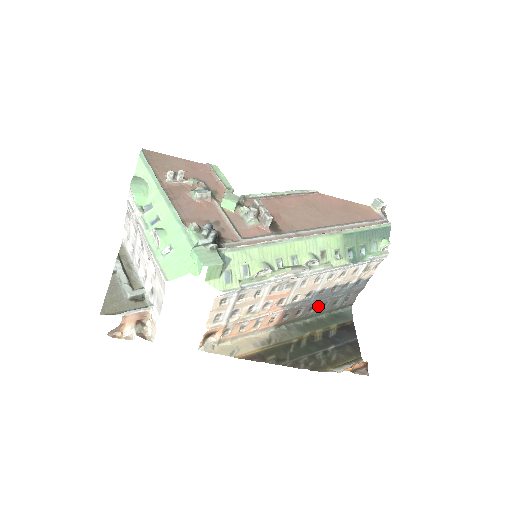
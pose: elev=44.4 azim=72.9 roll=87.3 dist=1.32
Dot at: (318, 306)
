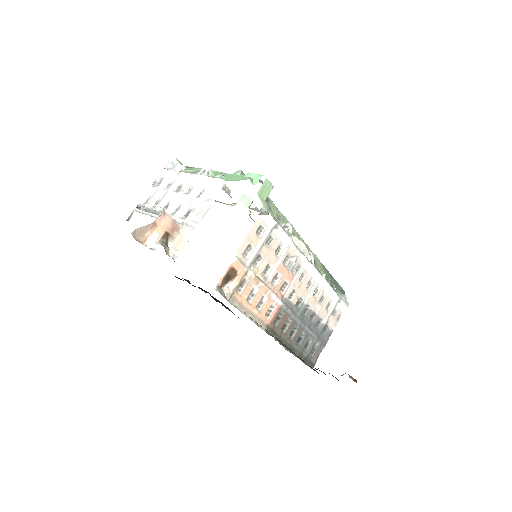
Dot at: (297, 334)
